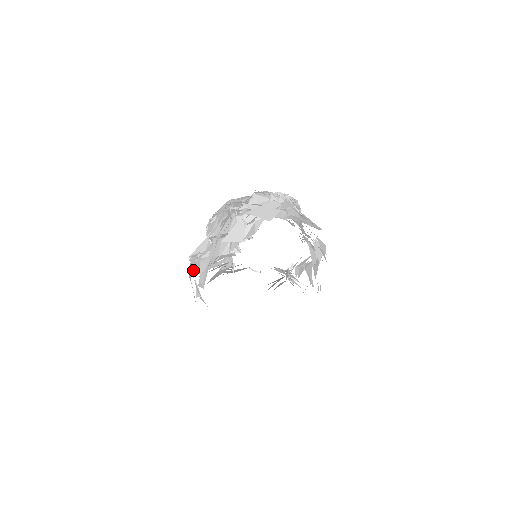
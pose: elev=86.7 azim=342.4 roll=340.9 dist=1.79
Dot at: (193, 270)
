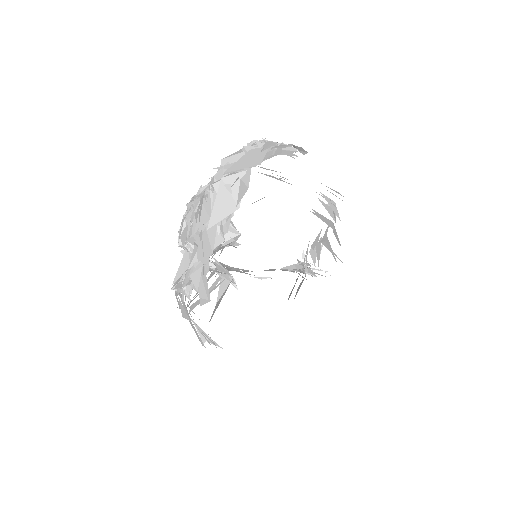
Dot at: occluded
